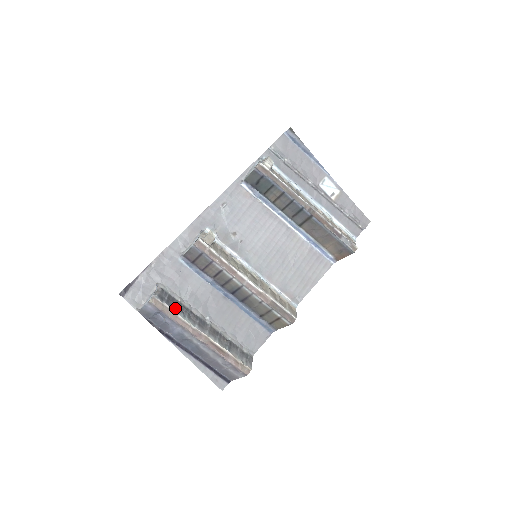
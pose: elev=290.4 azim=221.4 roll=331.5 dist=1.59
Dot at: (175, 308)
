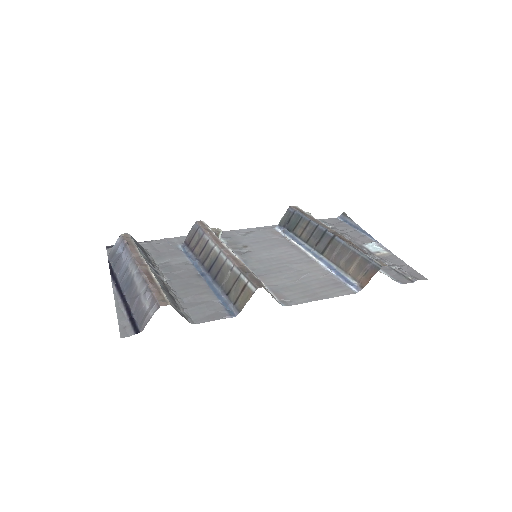
Dot at: occluded
